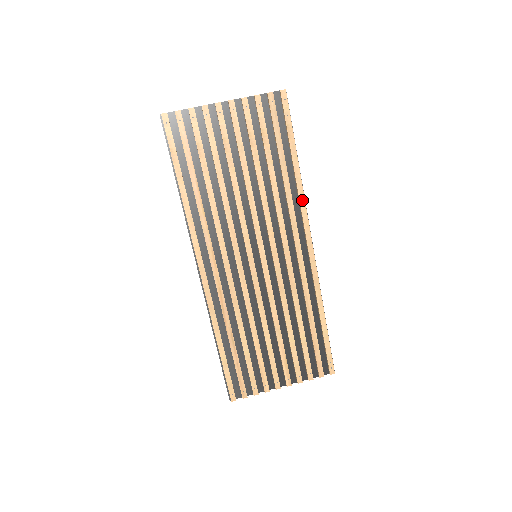
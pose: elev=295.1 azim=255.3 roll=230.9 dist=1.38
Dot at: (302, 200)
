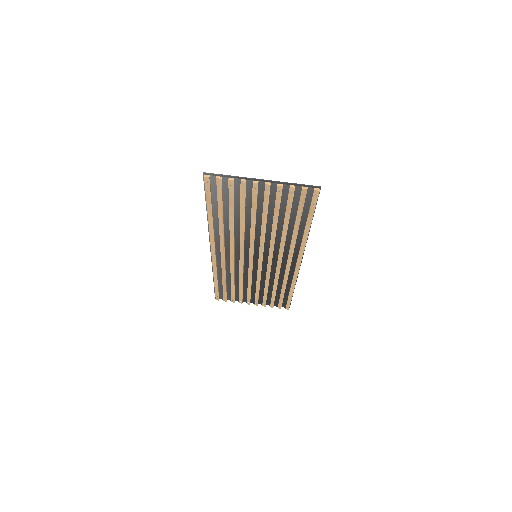
Dot at: (303, 245)
